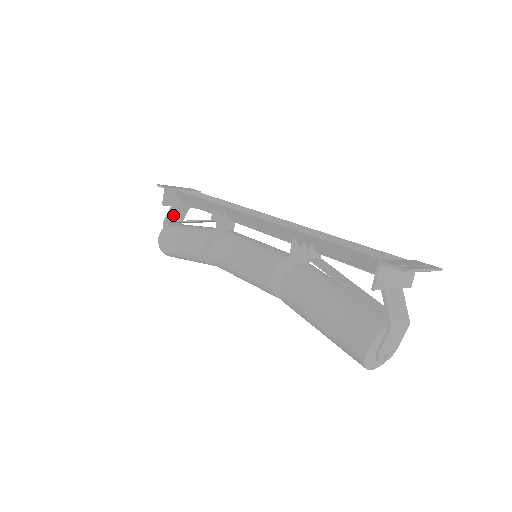
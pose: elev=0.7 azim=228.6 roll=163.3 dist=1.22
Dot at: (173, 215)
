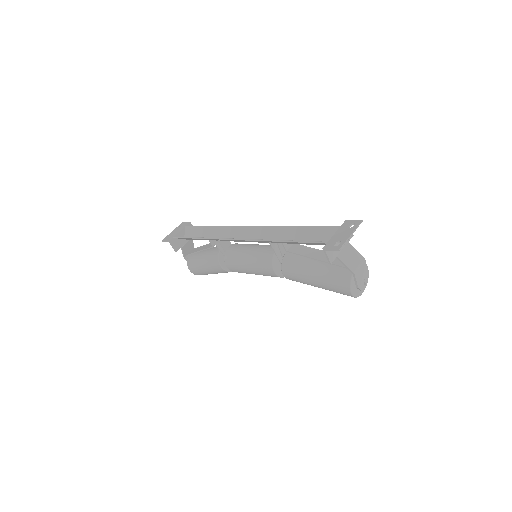
Dot at: (186, 250)
